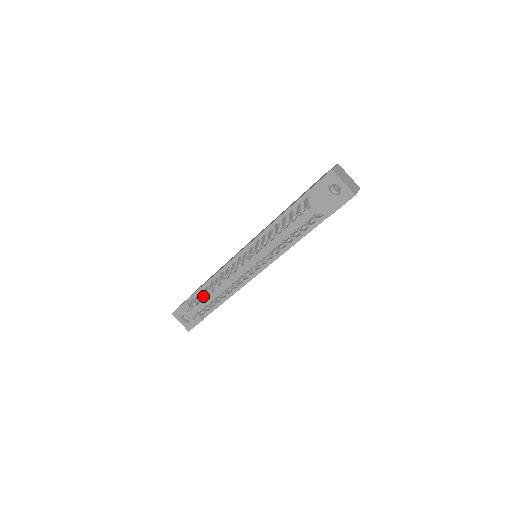
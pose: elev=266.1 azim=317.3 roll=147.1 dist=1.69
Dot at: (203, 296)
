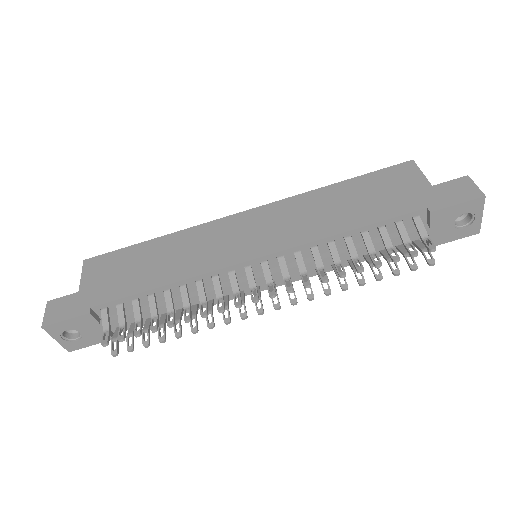
Dot at: (157, 320)
